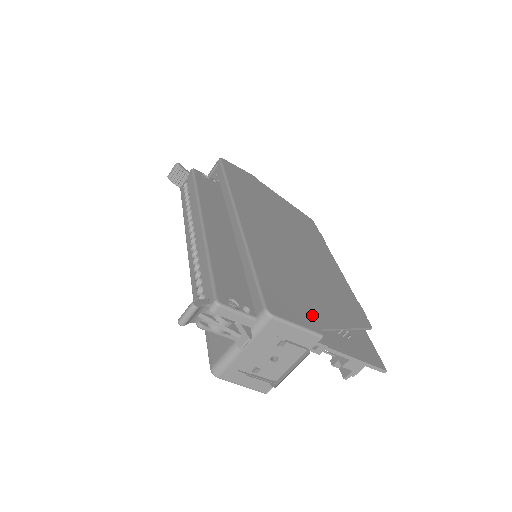
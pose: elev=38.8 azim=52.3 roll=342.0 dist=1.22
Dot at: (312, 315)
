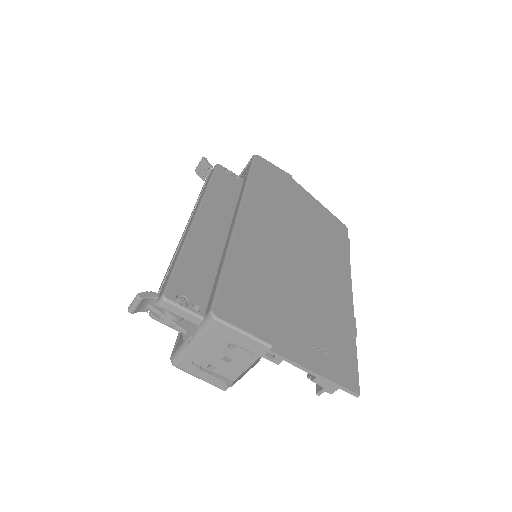
Dot at: (272, 324)
